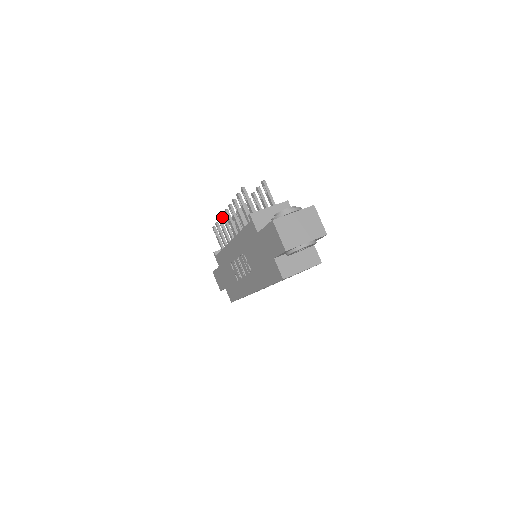
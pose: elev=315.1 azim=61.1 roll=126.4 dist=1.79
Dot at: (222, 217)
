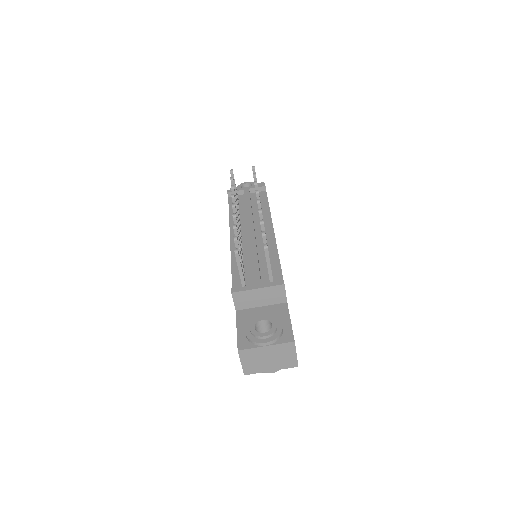
Dot at: occluded
